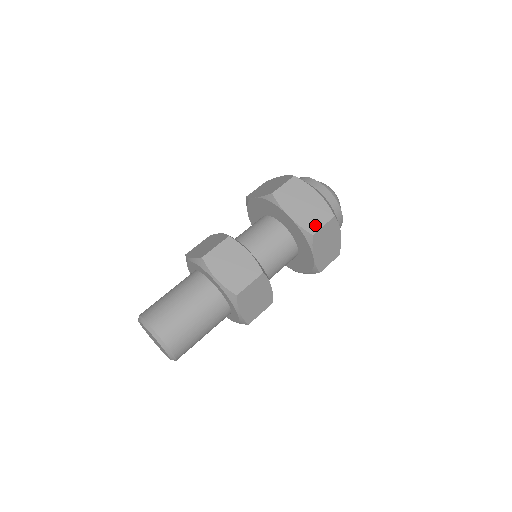
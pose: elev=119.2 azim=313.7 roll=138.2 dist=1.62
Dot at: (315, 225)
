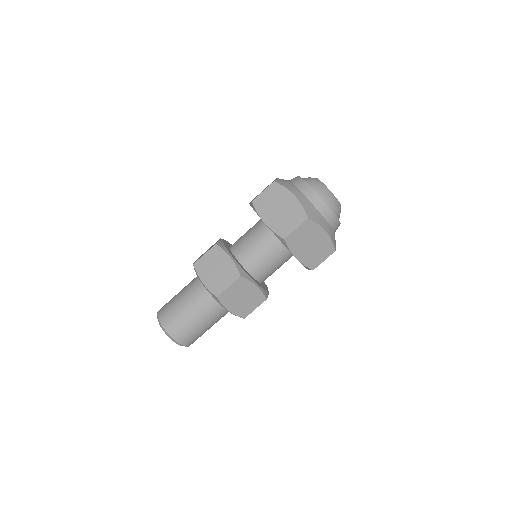
Dot at: (317, 262)
